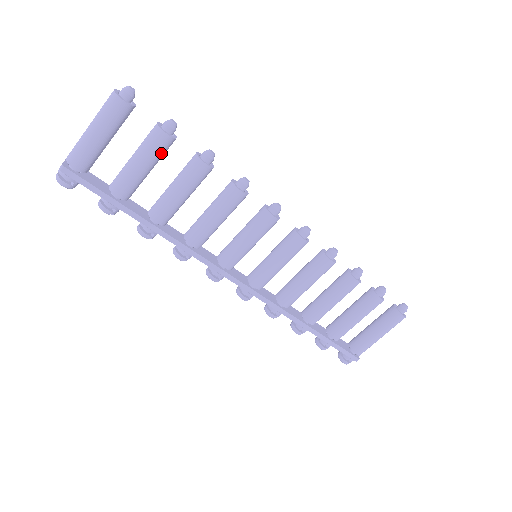
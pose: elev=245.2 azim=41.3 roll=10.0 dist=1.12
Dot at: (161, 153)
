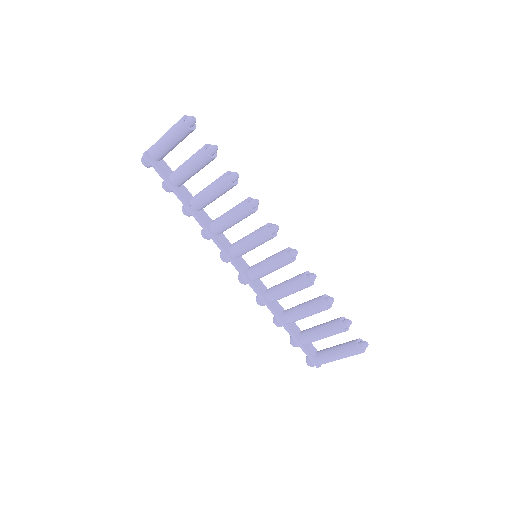
Dot at: (203, 165)
